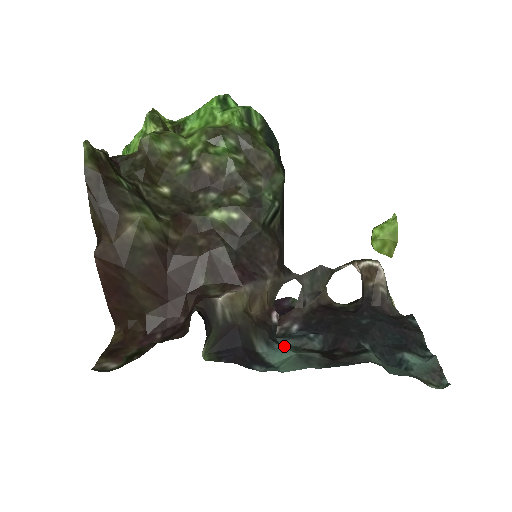
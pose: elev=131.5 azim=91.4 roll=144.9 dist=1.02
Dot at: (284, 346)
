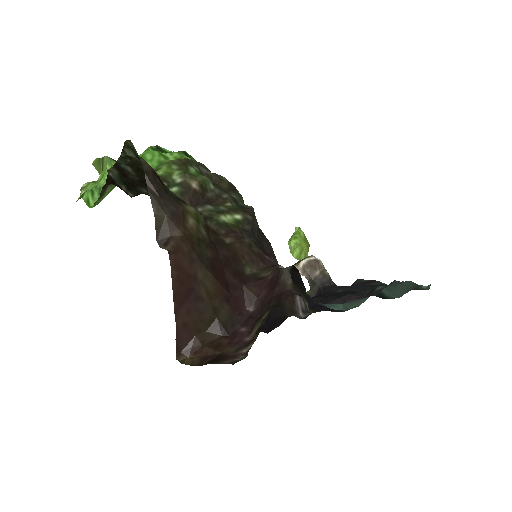
Dot at: (329, 305)
